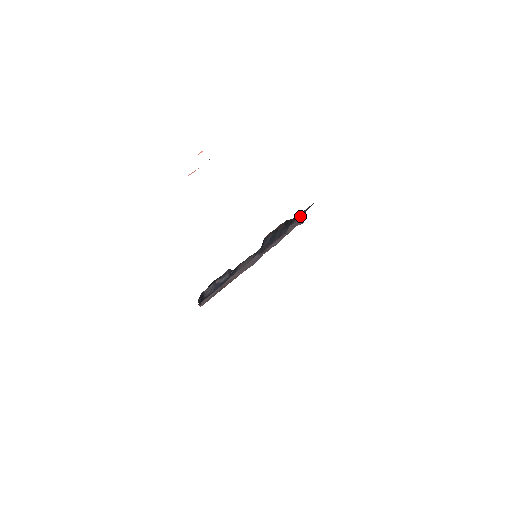
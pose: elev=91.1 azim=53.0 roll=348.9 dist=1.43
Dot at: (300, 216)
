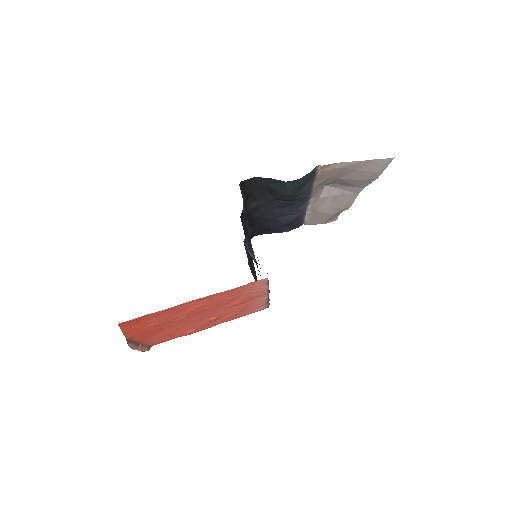
Dot at: occluded
